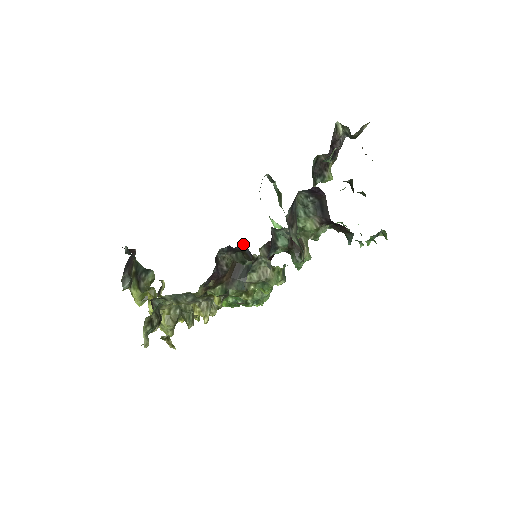
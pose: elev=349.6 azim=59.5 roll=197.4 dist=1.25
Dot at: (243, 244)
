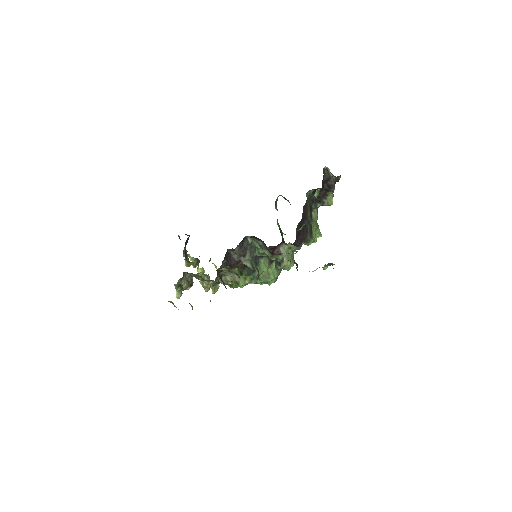
Dot at: occluded
